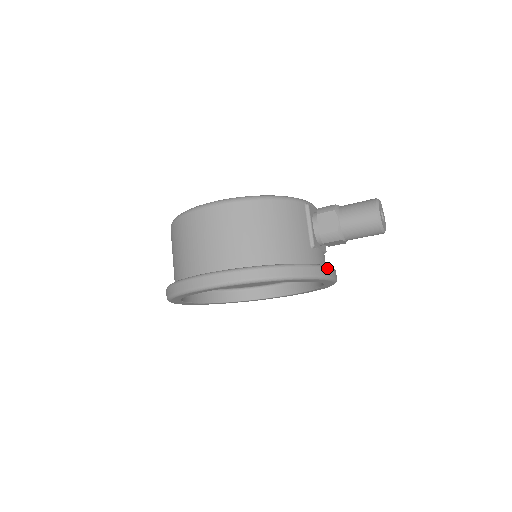
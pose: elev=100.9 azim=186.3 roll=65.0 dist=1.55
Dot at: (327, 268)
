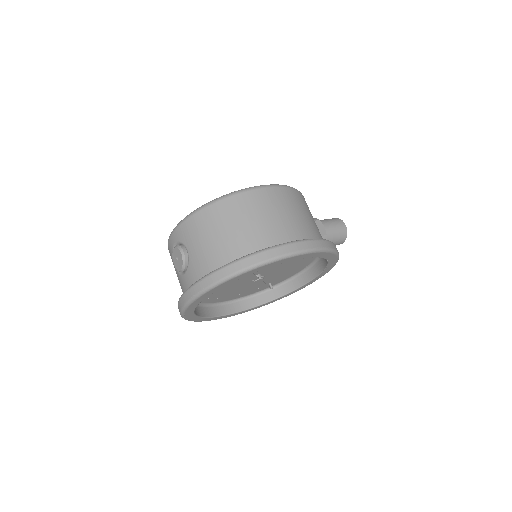
Dot at: occluded
